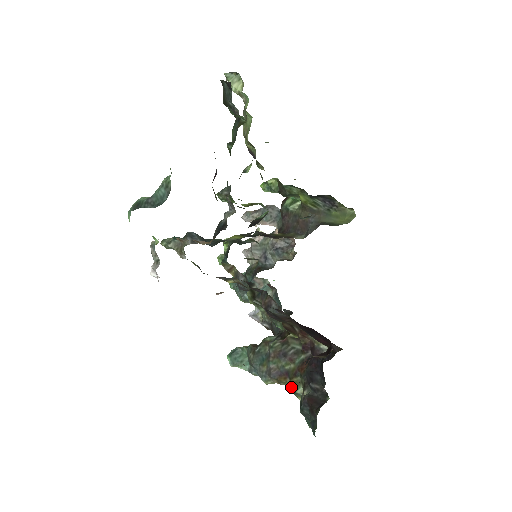
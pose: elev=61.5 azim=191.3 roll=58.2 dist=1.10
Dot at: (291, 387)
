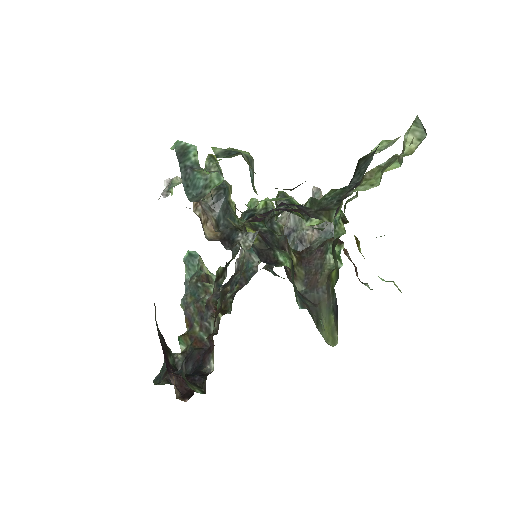
Dot at: (181, 337)
